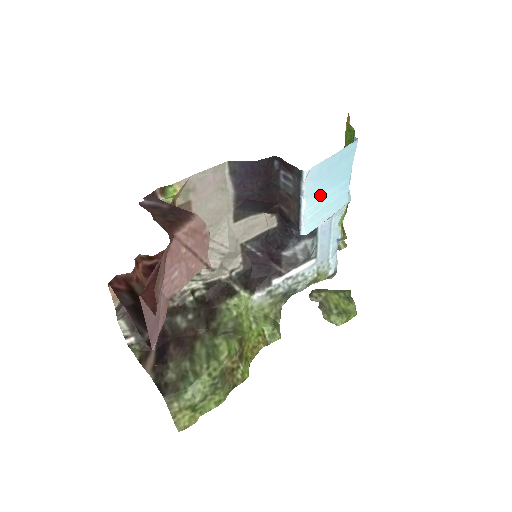
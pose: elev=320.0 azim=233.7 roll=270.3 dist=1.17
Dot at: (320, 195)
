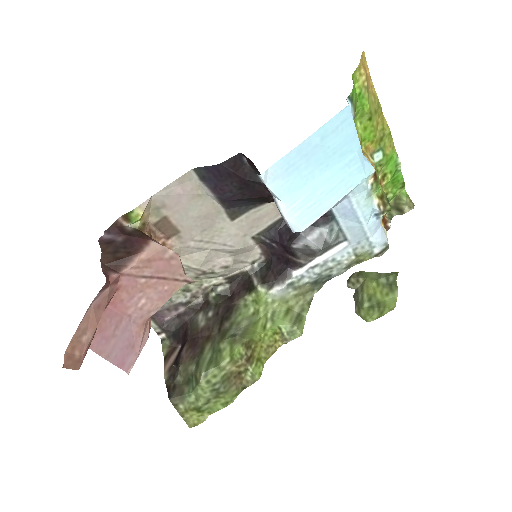
Dot at: (306, 187)
